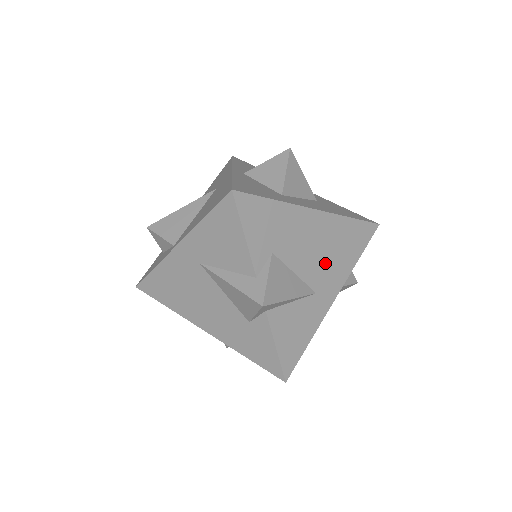
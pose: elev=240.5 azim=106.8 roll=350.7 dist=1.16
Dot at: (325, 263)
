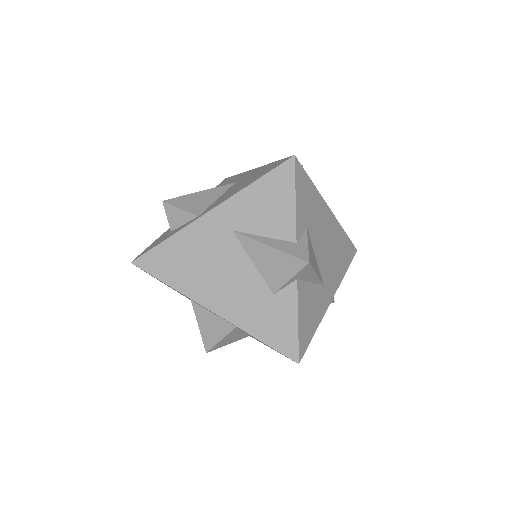
Dot at: (330, 261)
